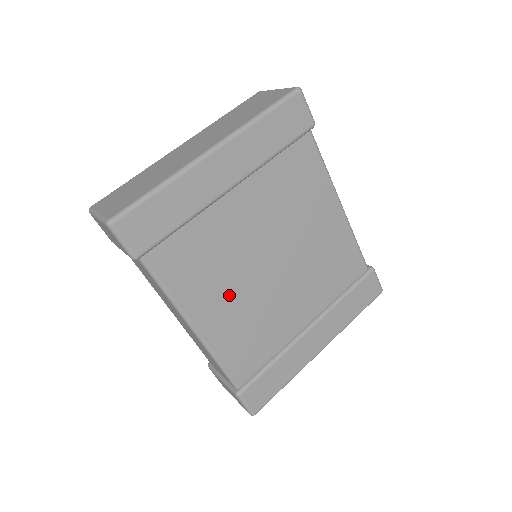
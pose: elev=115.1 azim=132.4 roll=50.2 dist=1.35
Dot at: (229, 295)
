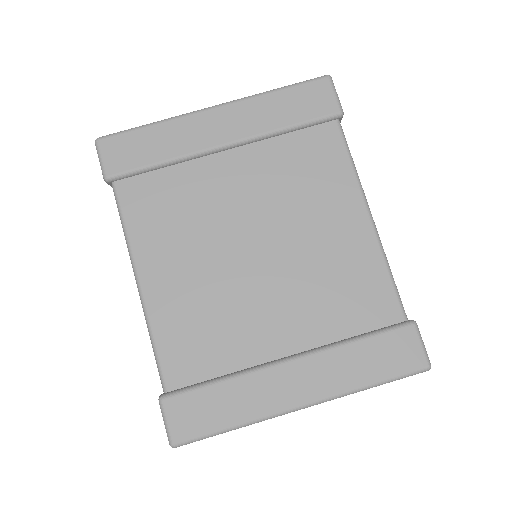
Dot at: (190, 262)
